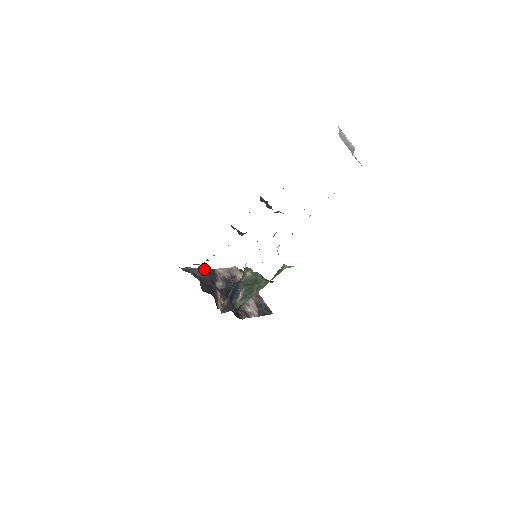
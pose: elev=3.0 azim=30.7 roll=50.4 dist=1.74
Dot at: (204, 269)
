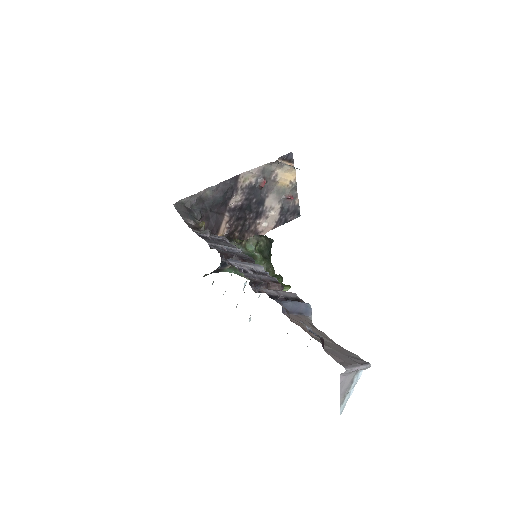
Dot at: (220, 184)
